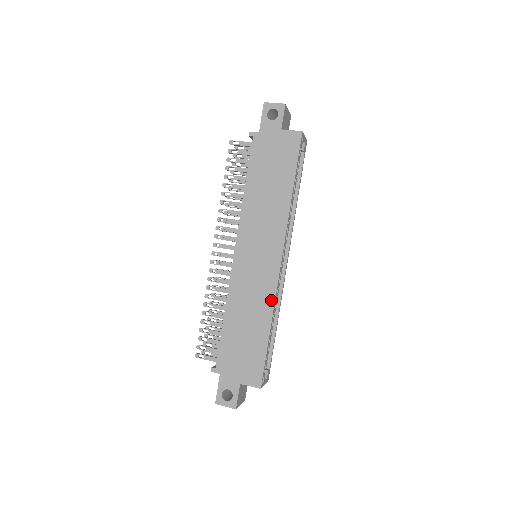
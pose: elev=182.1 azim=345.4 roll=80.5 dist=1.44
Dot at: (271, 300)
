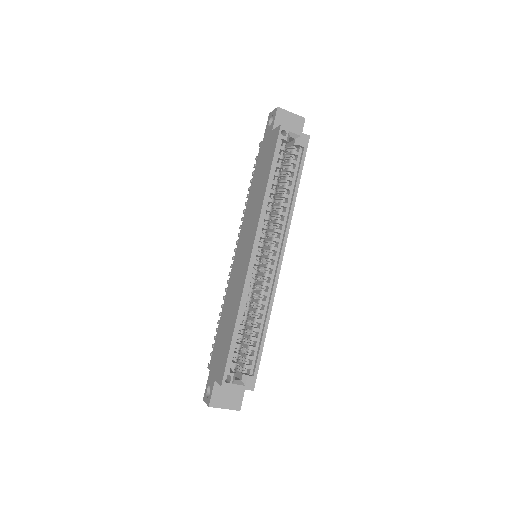
Dot at: (241, 293)
